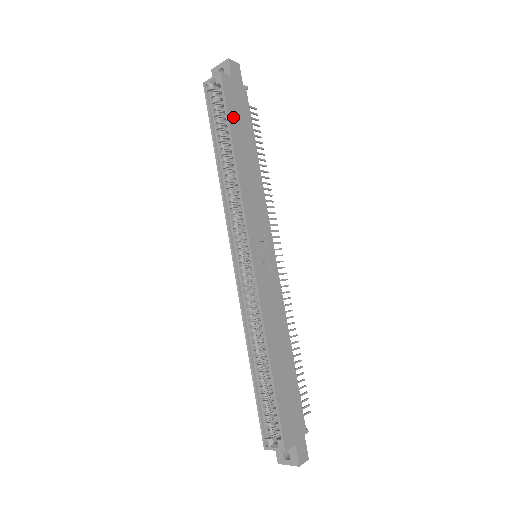
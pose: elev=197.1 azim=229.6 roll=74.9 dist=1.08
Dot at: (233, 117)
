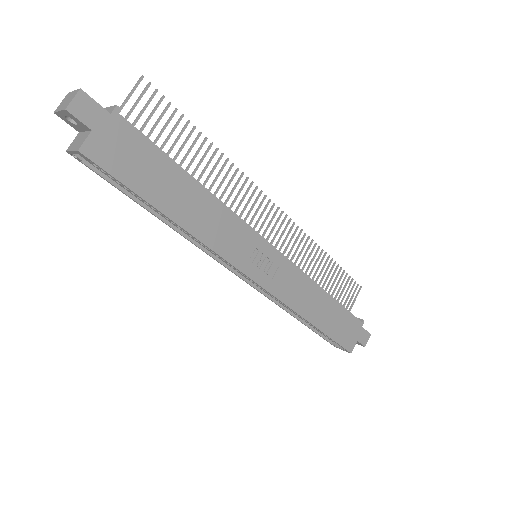
Dot at: (138, 182)
